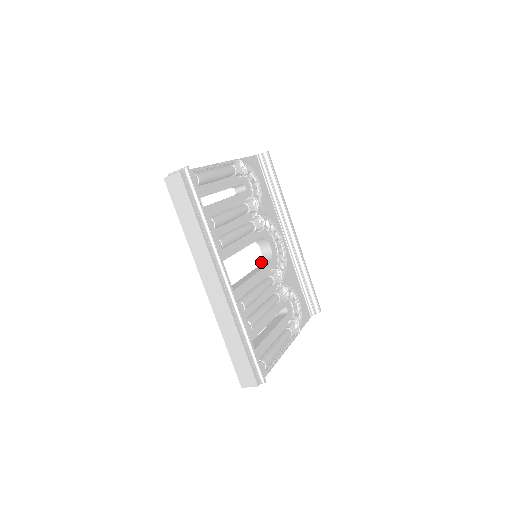
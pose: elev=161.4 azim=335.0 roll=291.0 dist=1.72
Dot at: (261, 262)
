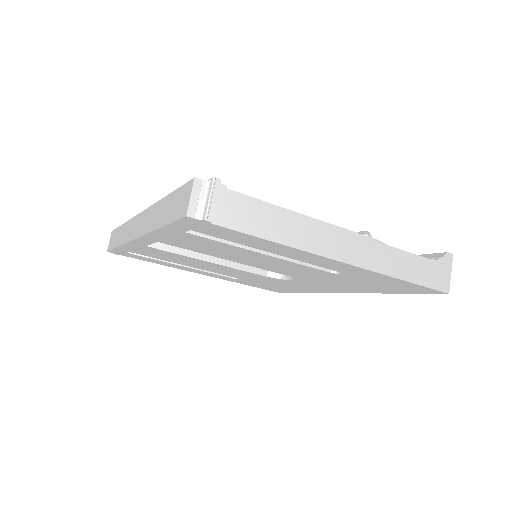
Dot at: occluded
